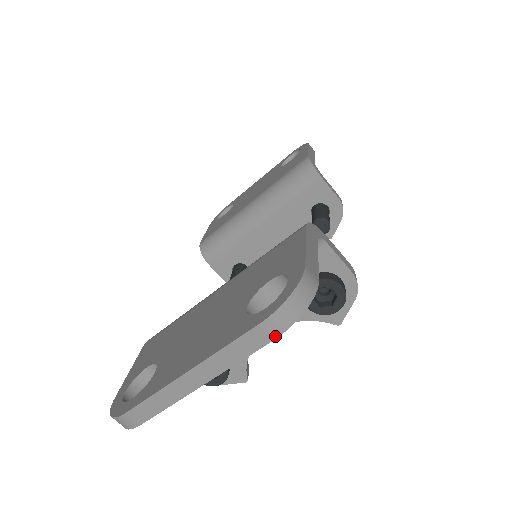
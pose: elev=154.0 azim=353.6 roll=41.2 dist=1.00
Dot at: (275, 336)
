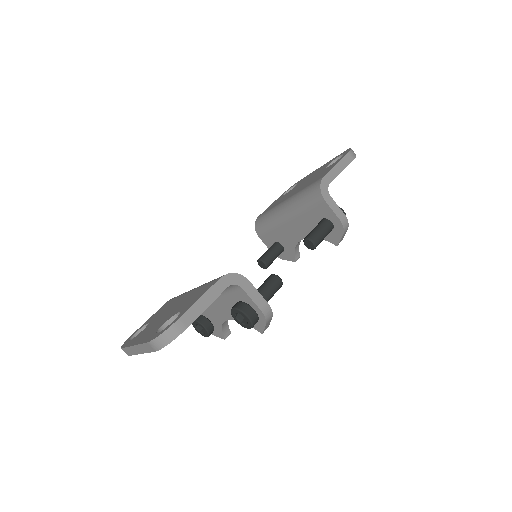
Dot at: (155, 350)
